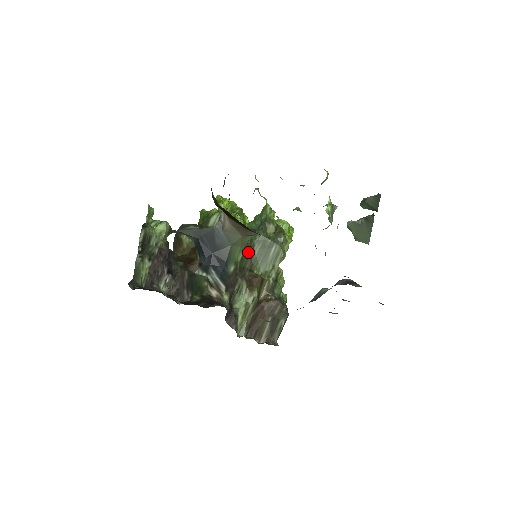
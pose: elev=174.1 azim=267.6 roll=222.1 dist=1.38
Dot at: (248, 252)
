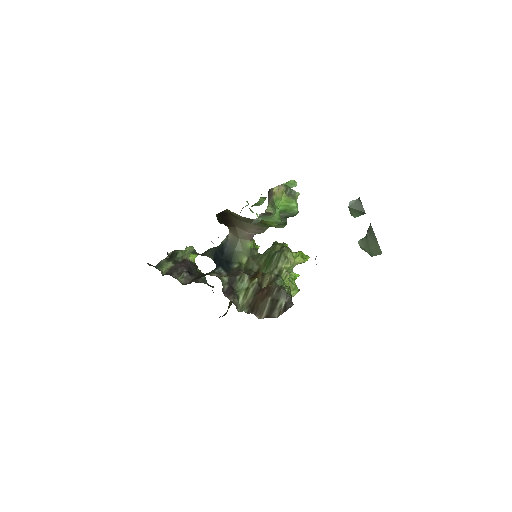
Dot at: (254, 259)
